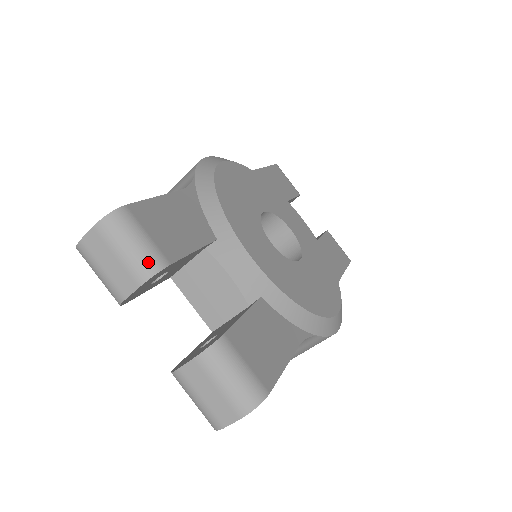
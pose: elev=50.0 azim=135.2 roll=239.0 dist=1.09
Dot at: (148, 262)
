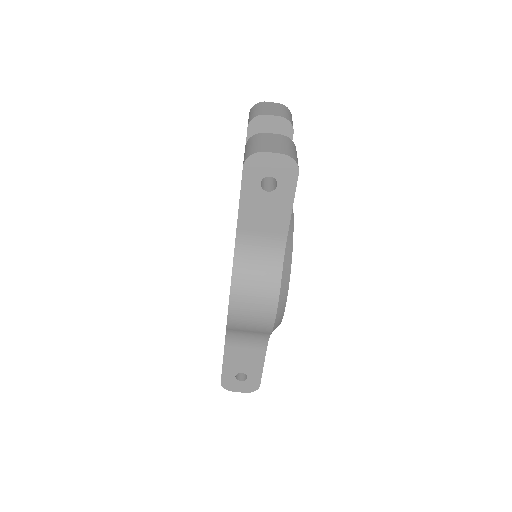
Dot at: (290, 120)
